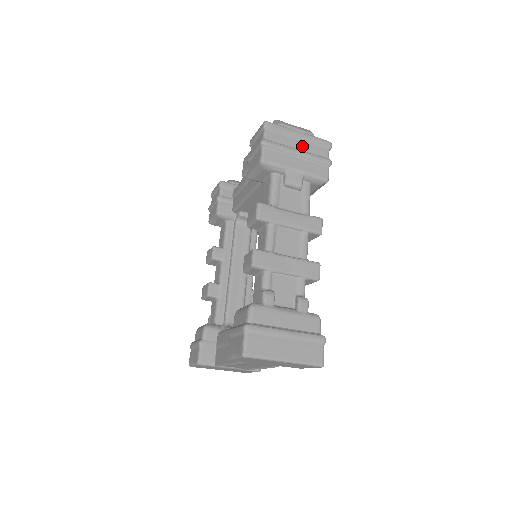
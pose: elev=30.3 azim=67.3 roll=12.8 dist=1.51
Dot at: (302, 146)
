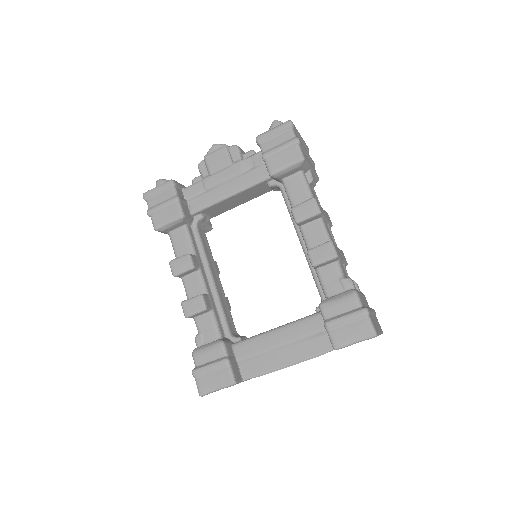
Dot at: occluded
